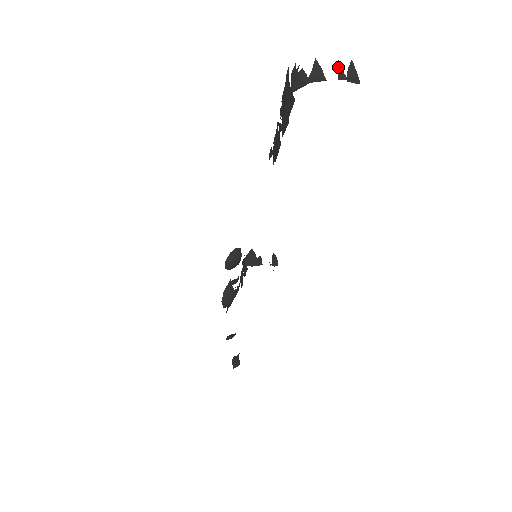
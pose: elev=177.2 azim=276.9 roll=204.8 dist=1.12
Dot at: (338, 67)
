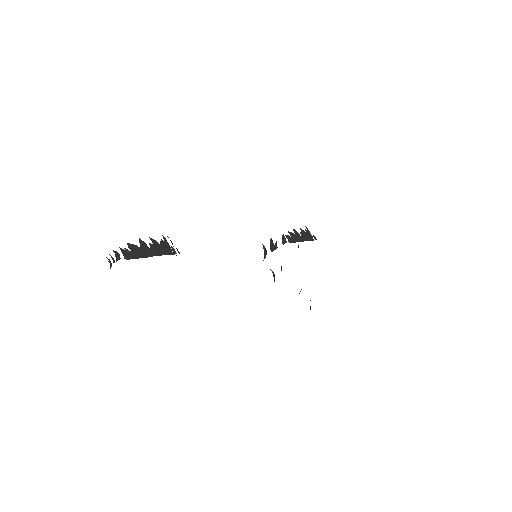
Dot at: (111, 257)
